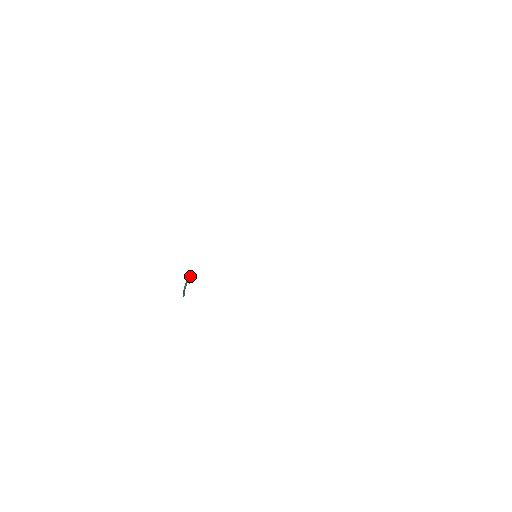
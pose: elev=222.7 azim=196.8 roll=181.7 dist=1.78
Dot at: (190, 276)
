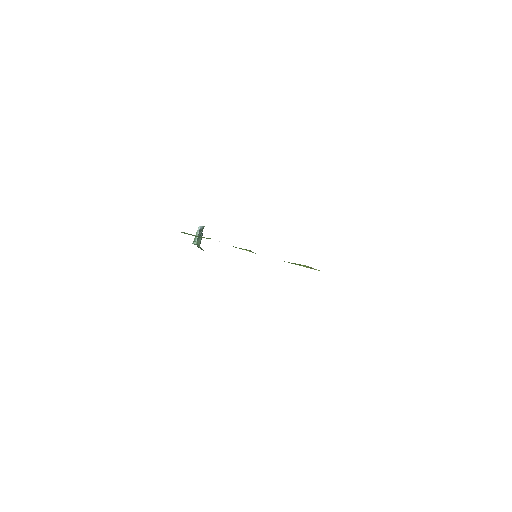
Dot at: (203, 226)
